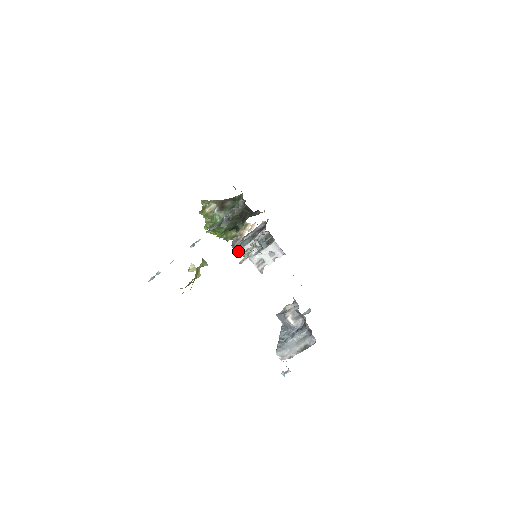
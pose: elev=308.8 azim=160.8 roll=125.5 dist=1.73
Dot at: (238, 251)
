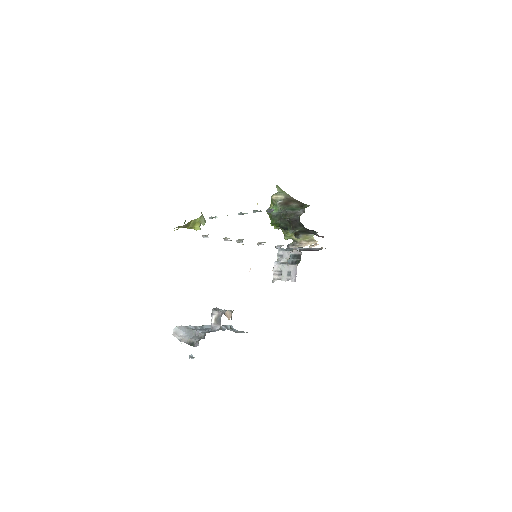
Dot at: occluded
